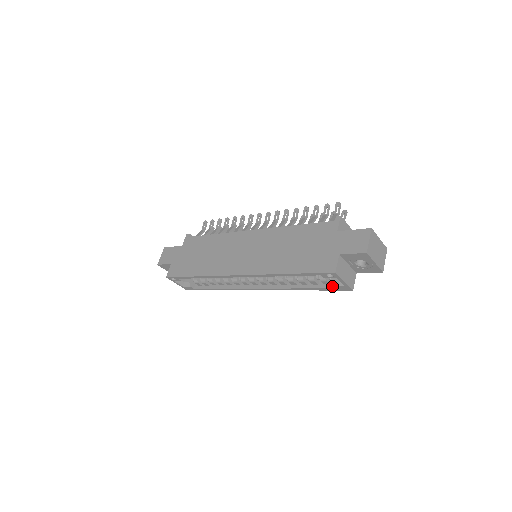
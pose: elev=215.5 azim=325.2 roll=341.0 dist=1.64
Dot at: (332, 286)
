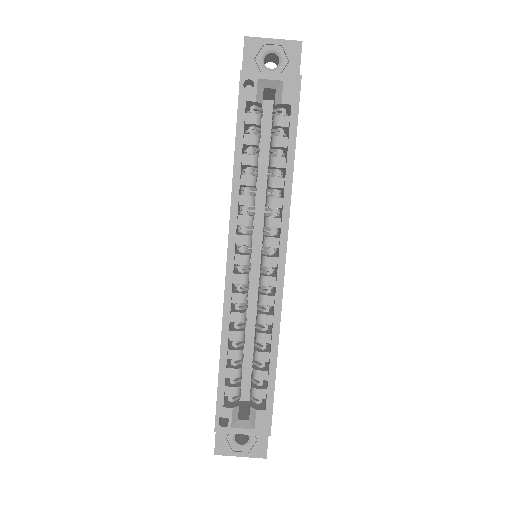
Dot at: (284, 104)
